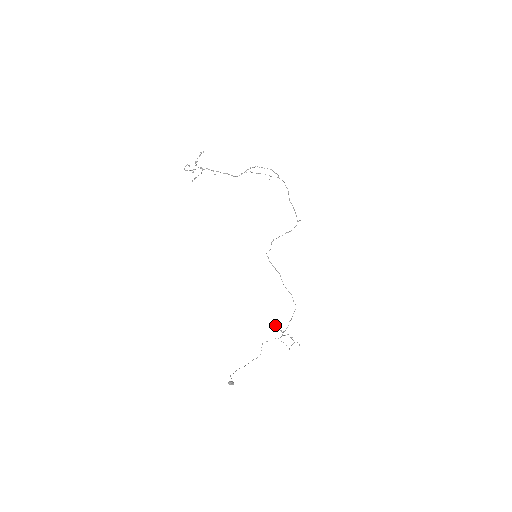
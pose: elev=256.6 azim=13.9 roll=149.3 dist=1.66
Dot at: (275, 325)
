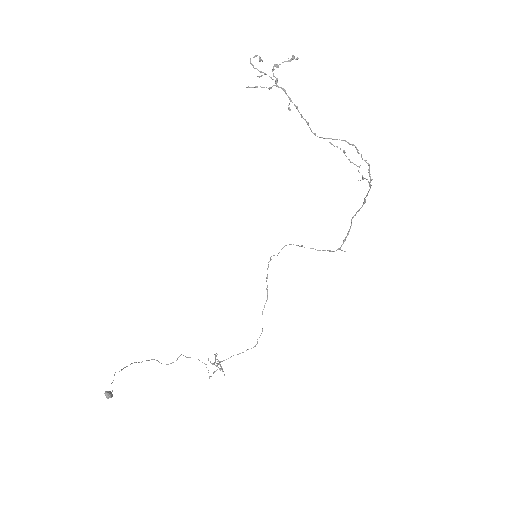
Dot at: (215, 355)
